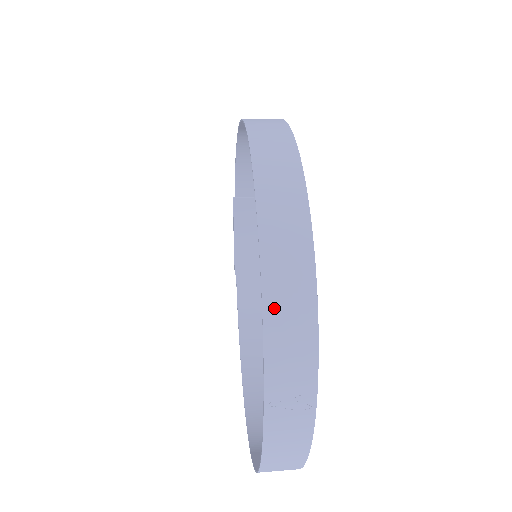
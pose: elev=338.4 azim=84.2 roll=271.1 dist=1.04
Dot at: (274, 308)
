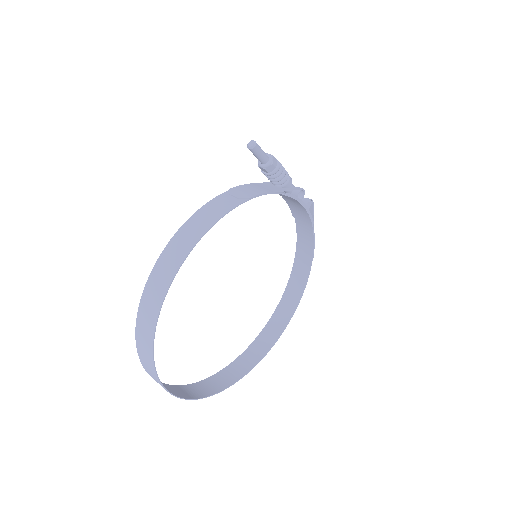
Dot at: (152, 377)
